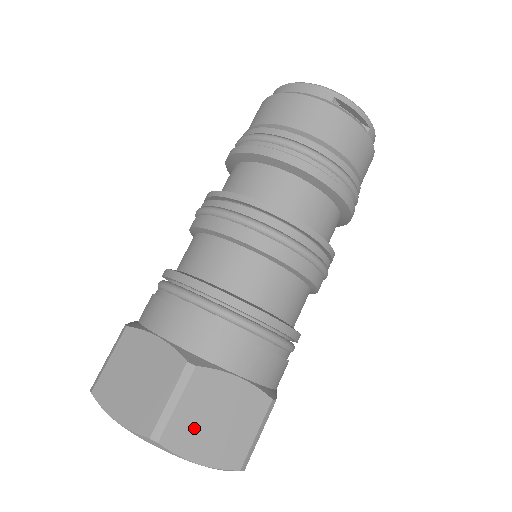
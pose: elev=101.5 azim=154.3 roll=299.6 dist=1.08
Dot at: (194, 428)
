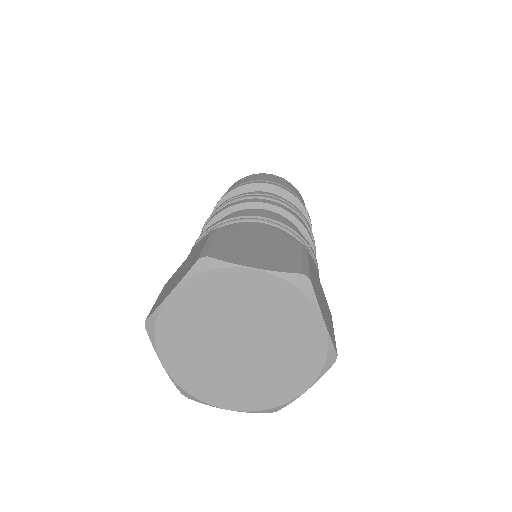
Dot at: (317, 291)
